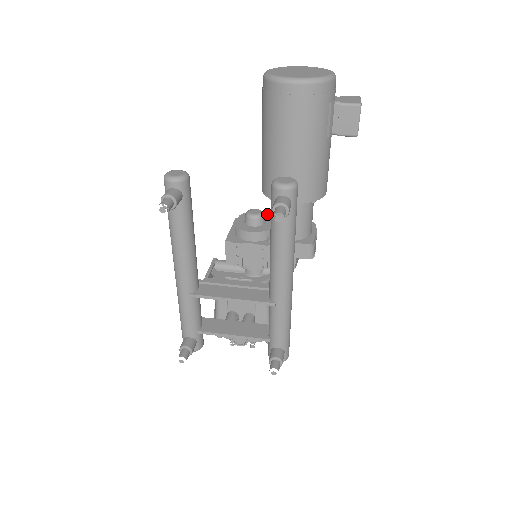
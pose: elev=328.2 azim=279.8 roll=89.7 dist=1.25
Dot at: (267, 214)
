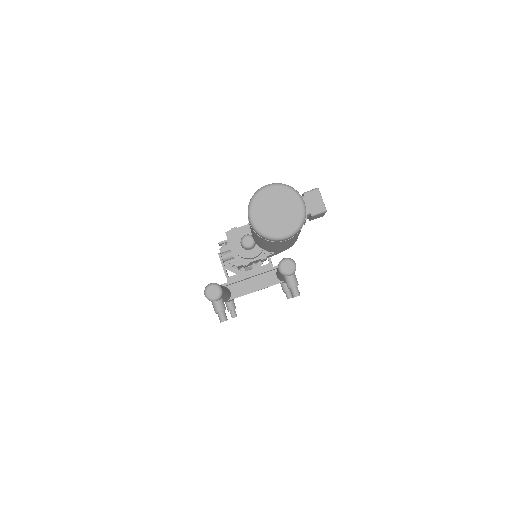
Dot at: occluded
